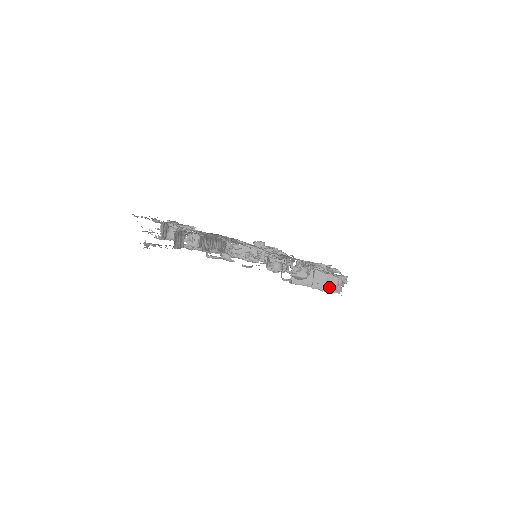
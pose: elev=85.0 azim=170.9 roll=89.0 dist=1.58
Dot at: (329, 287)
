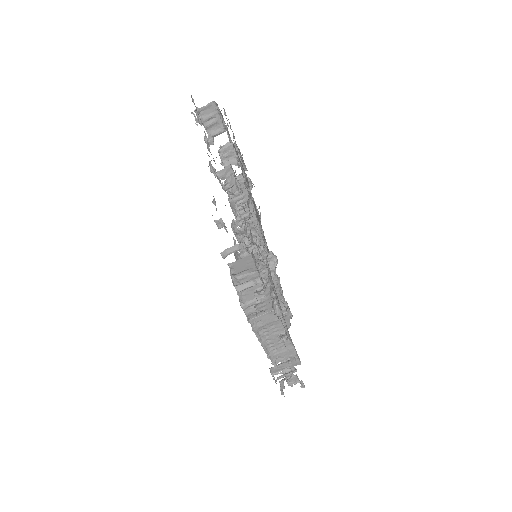
Dot at: (239, 276)
